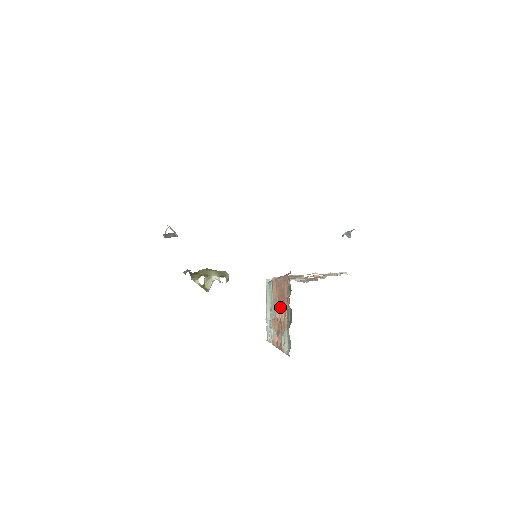
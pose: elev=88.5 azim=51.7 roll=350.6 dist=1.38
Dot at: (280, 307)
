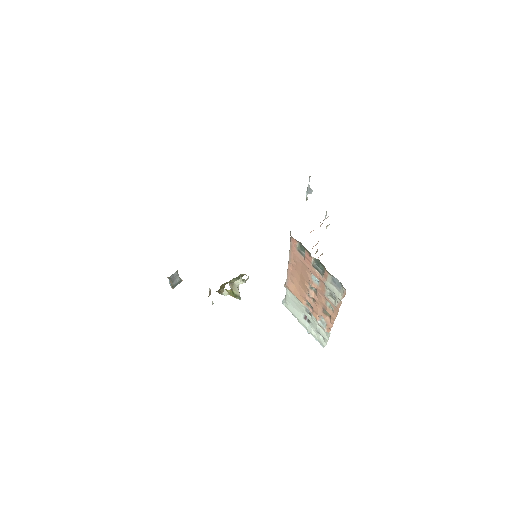
Dot at: (308, 285)
